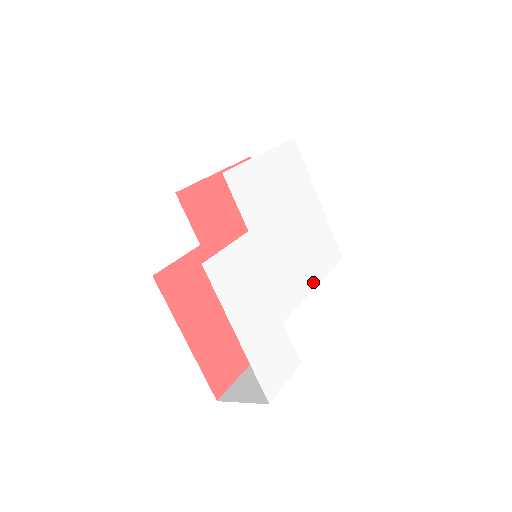
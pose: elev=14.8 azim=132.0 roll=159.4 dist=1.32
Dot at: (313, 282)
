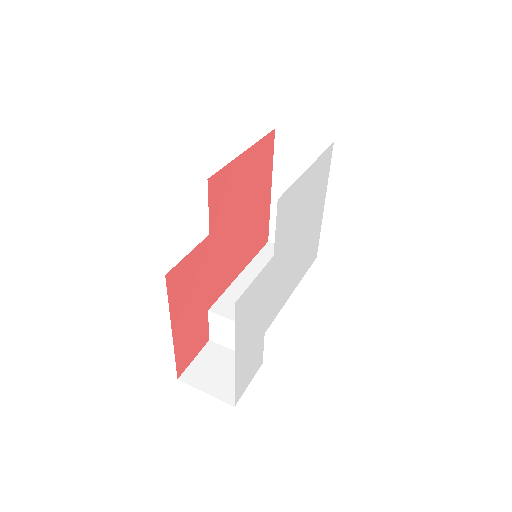
Dot at: (293, 288)
